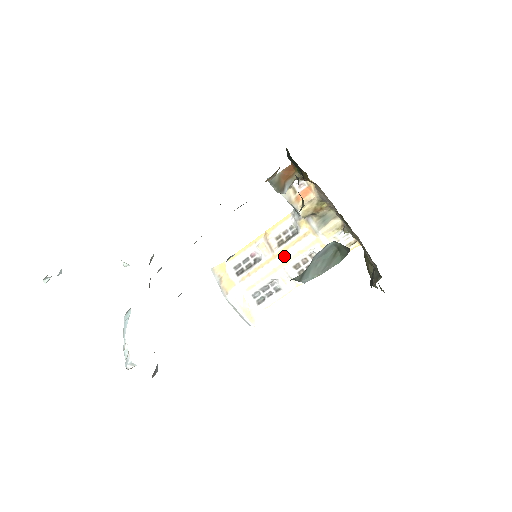
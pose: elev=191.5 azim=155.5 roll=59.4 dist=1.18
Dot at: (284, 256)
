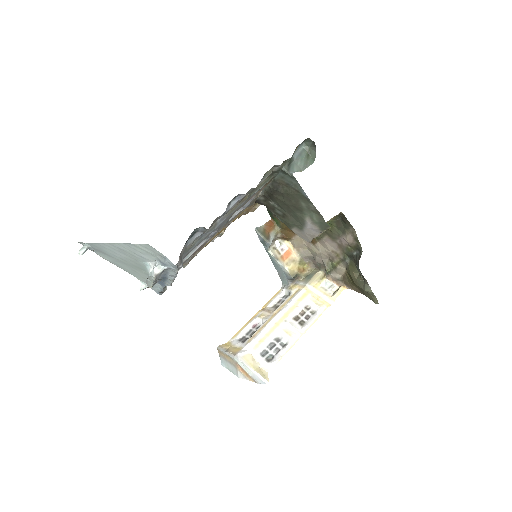
Dot at: (283, 310)
